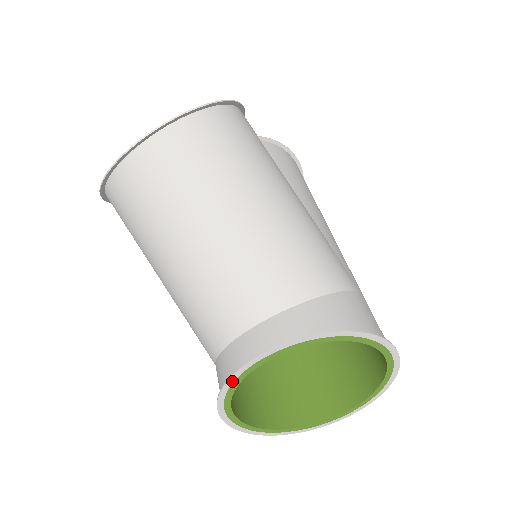
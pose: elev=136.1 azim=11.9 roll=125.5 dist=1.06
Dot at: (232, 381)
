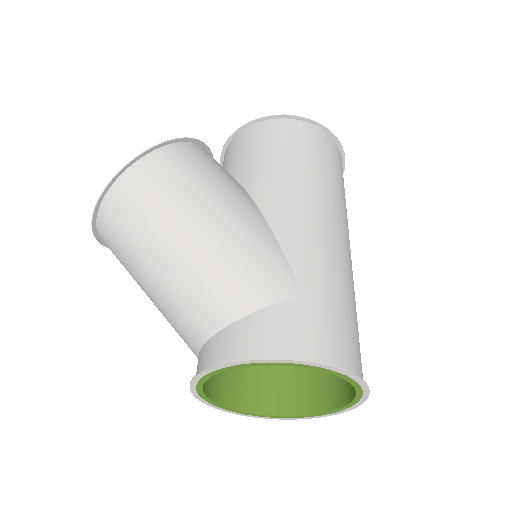
Dot at: (198, 396)
